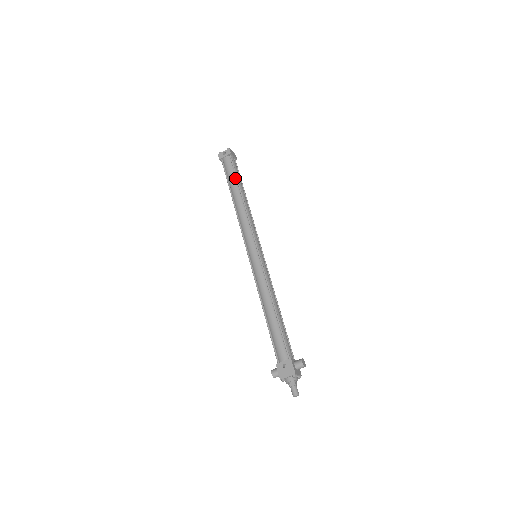
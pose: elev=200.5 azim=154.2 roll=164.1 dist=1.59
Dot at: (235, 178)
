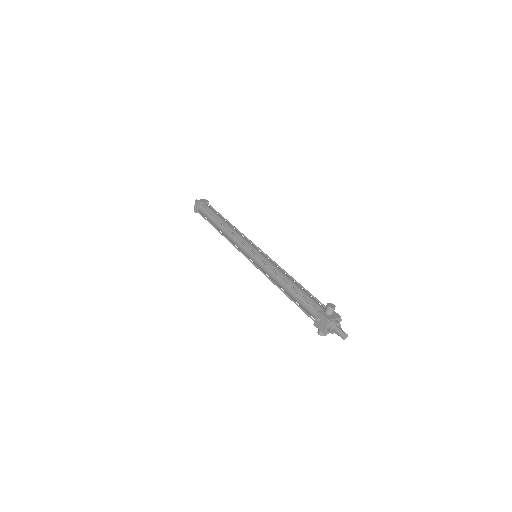
Dot at: (211, 216)
